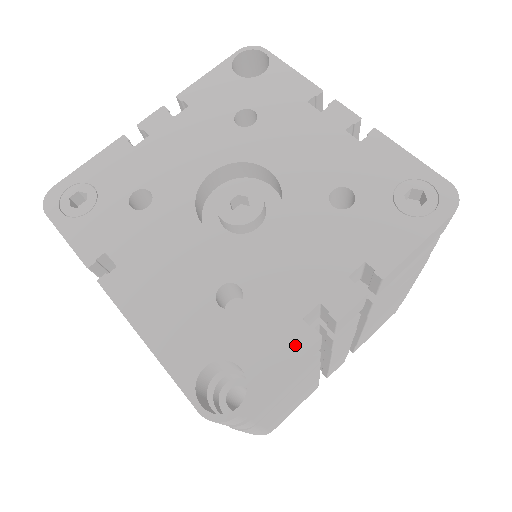
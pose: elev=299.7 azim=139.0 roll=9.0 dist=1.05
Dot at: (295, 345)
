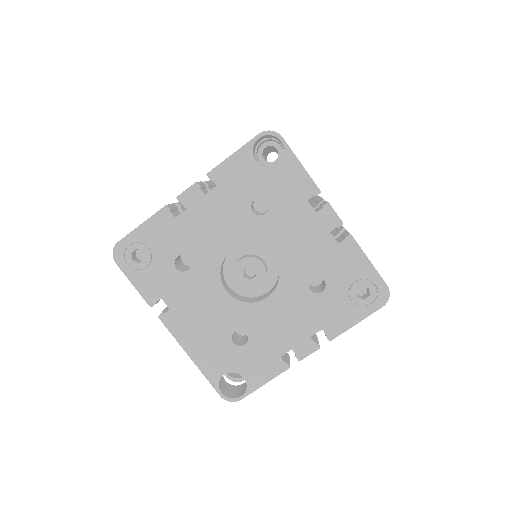
Dot at: (274, 370)
